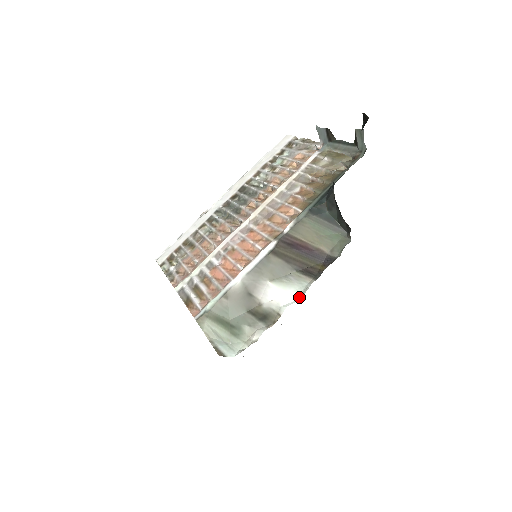
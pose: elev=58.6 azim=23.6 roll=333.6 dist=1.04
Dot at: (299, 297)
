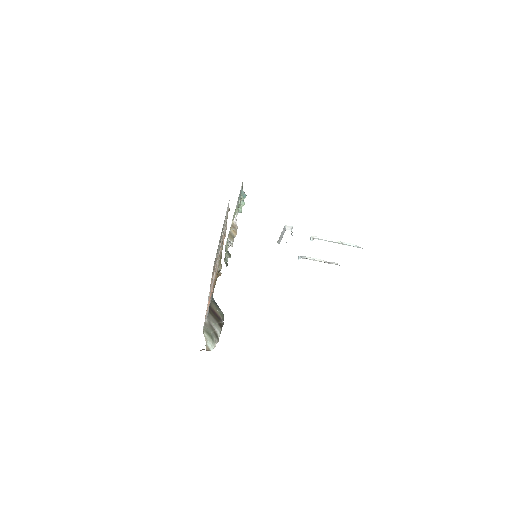
Dot at: occluded
